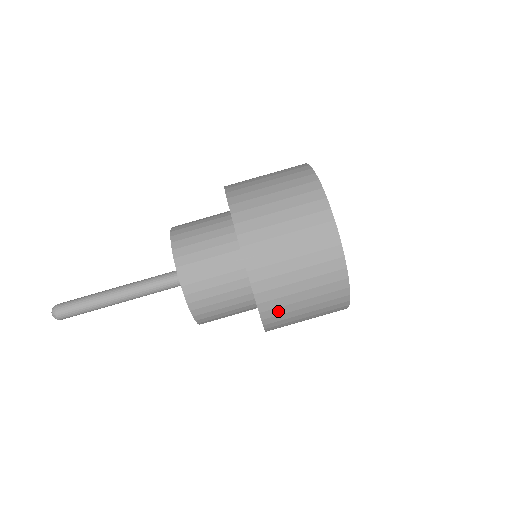
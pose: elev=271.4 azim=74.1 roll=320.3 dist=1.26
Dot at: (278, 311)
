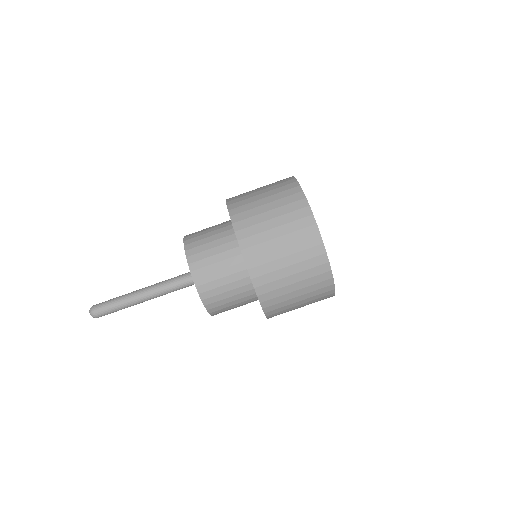
Dot at: occluded
